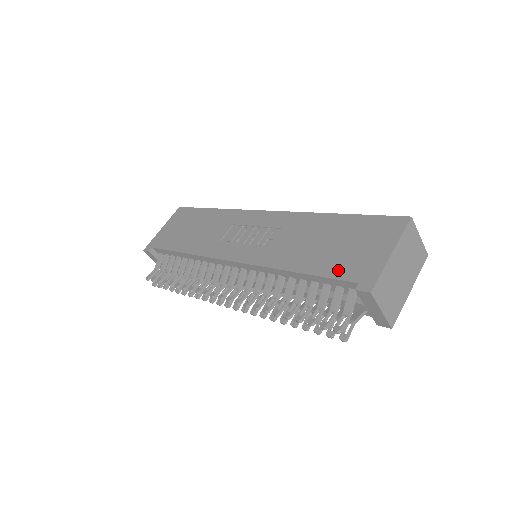
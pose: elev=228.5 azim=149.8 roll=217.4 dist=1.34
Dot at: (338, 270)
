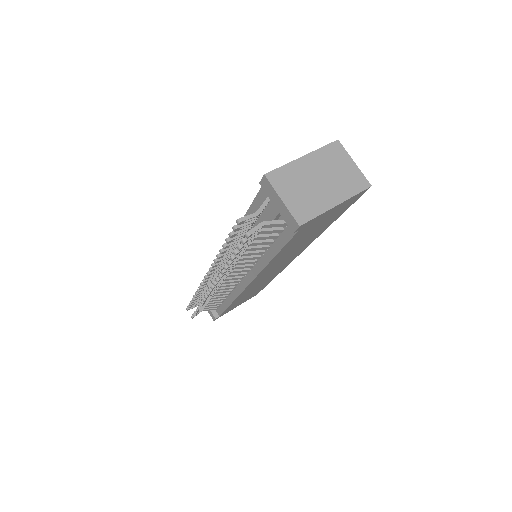
Dot at: occluded
